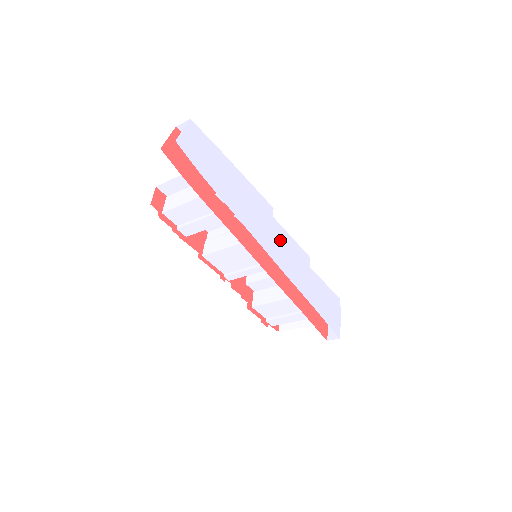
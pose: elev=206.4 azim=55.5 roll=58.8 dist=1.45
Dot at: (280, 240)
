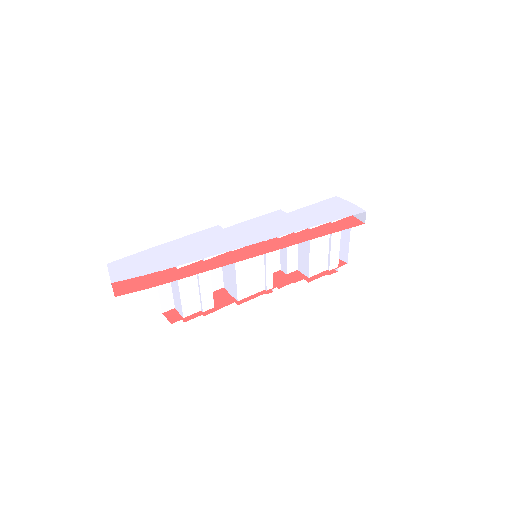
Dot at: (245, 231)
